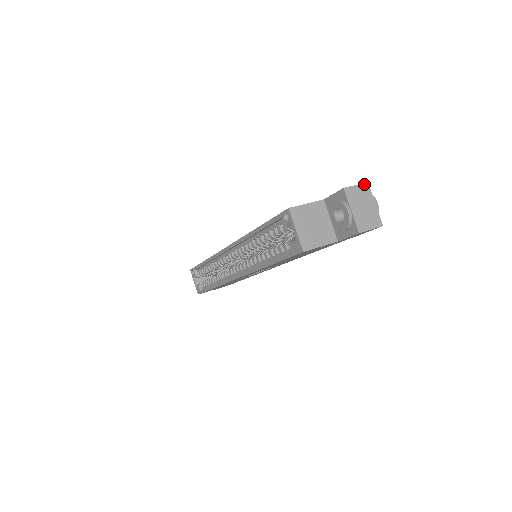
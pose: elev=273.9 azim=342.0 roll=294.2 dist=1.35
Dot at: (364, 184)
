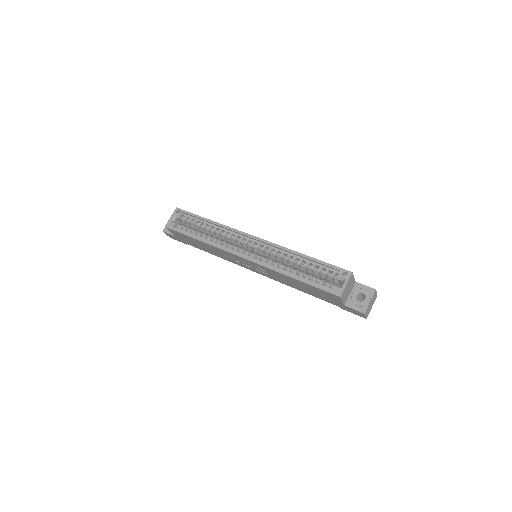
Dot at: occluded
